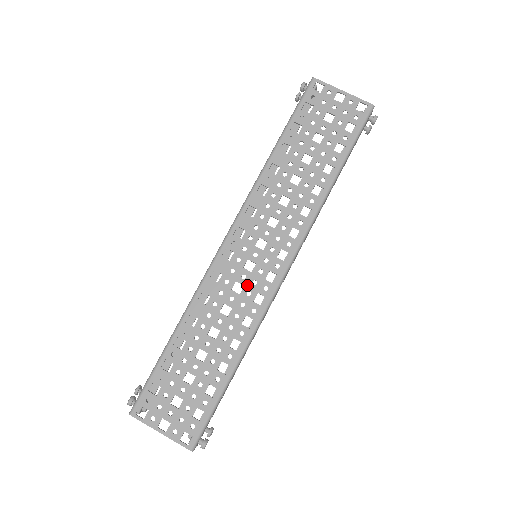
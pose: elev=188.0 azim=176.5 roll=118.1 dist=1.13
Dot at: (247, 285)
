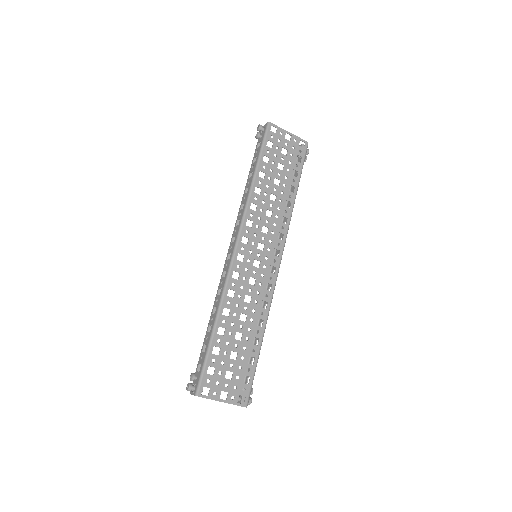
Dot at: (258, 278)
